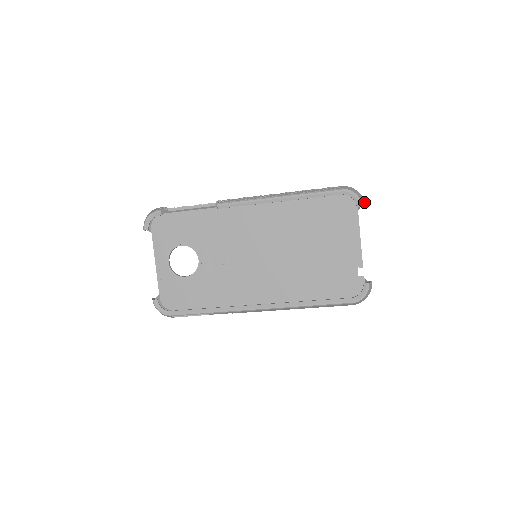
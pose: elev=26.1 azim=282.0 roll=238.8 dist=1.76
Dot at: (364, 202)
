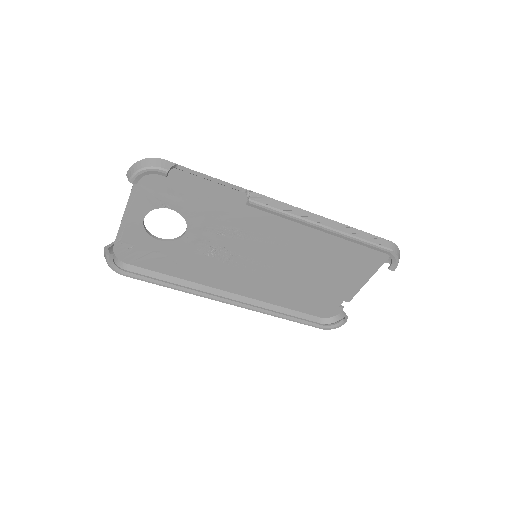
Dot at: occluded
